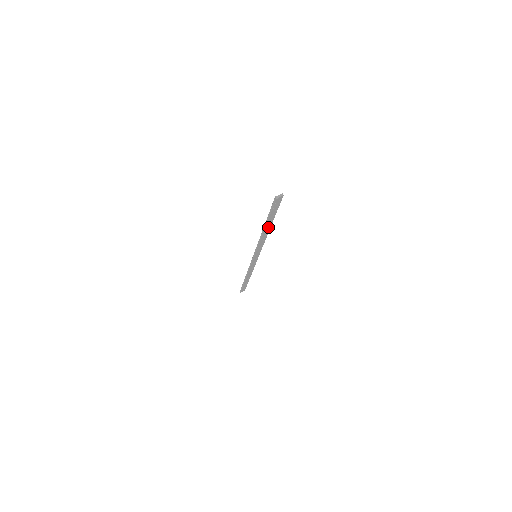
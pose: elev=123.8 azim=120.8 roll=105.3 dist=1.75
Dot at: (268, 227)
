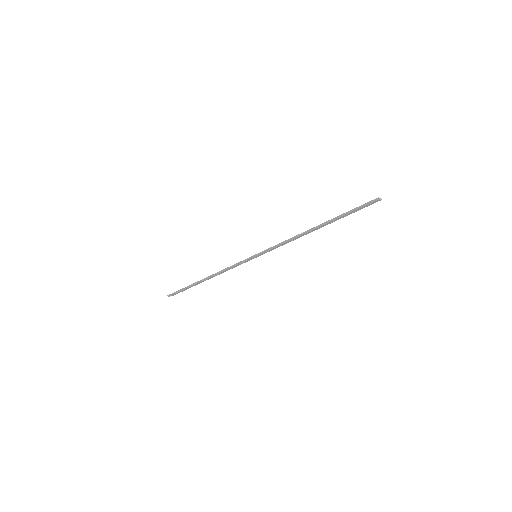
Dot at: (320, 227)
